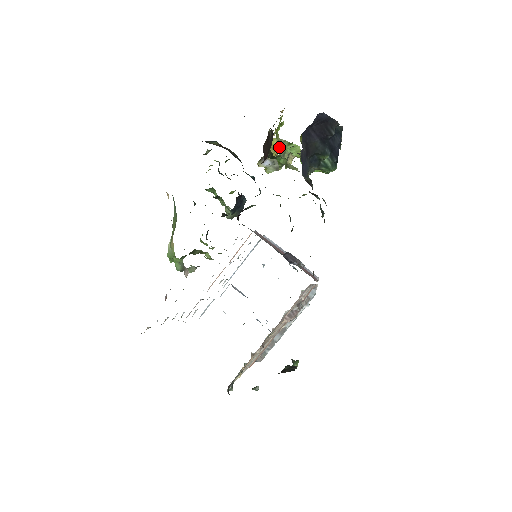
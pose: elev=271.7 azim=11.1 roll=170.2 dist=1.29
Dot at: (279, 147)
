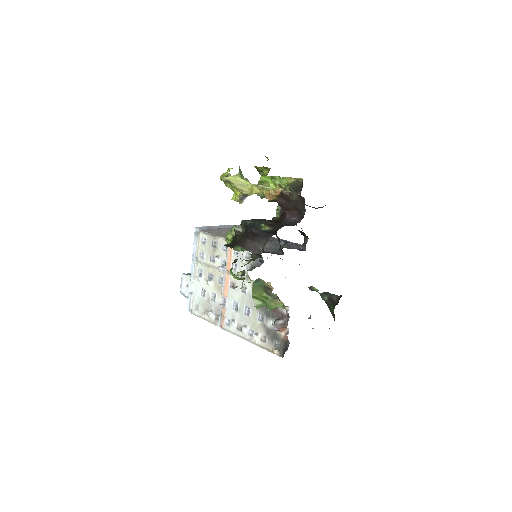
Dot at: (249, 183)
